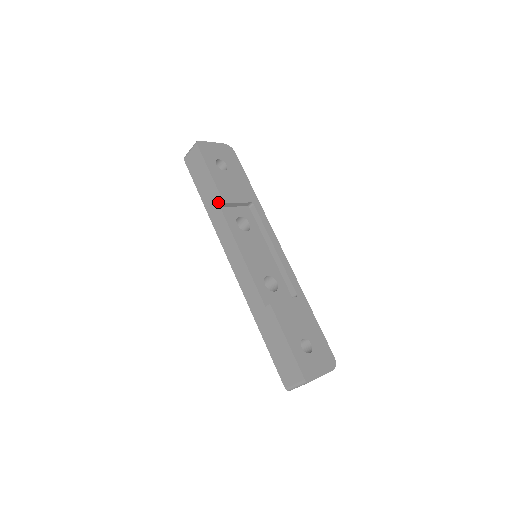
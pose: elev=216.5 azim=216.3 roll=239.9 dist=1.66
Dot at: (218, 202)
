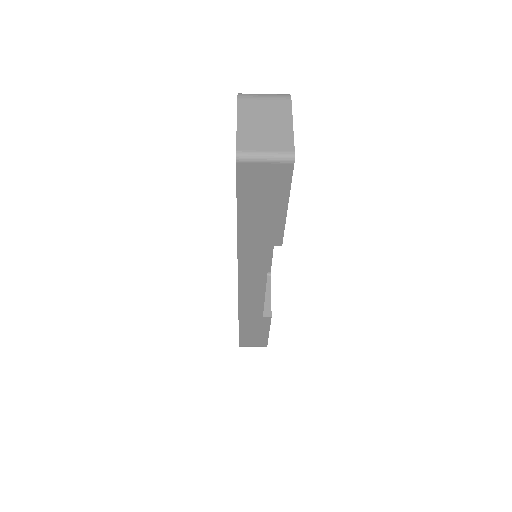
Dot at: (272, 242)
